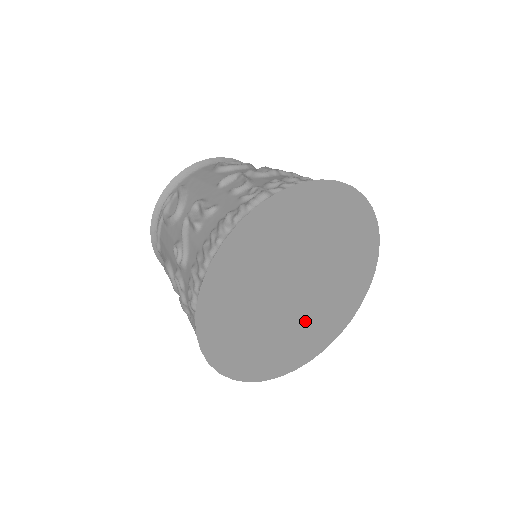
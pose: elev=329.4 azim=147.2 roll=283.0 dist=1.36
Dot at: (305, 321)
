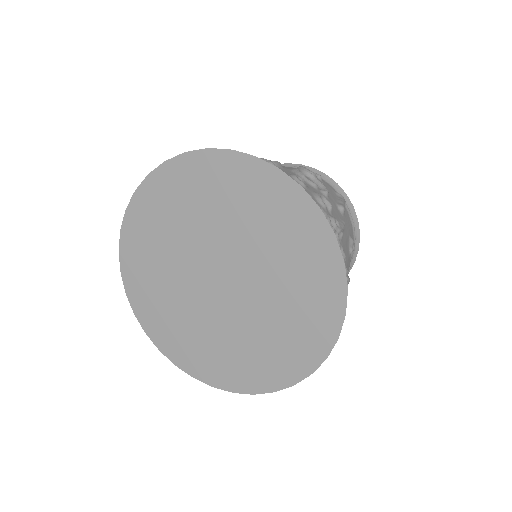
Dot at: (260, 318)
